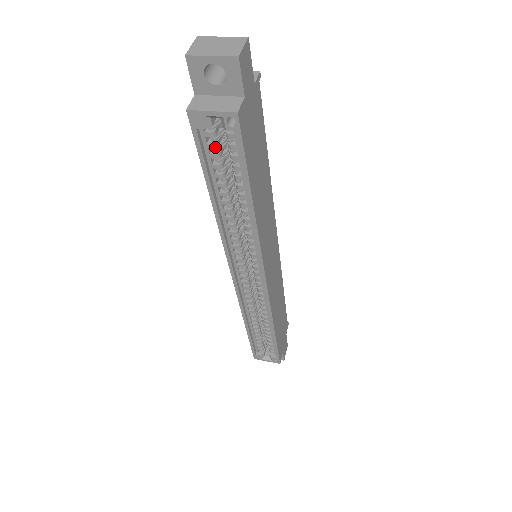
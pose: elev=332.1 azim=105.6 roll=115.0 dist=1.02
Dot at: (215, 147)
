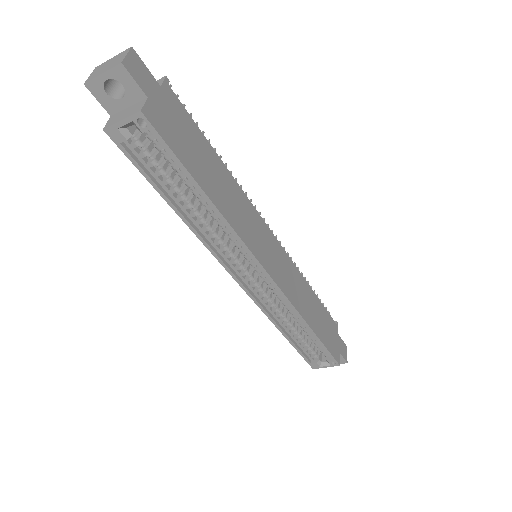
Dot at: (147, 155)
